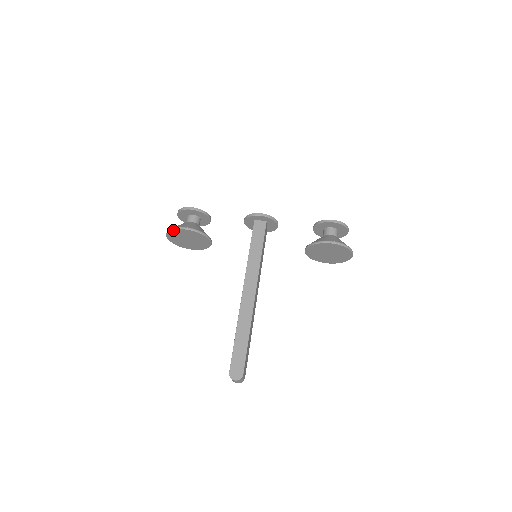
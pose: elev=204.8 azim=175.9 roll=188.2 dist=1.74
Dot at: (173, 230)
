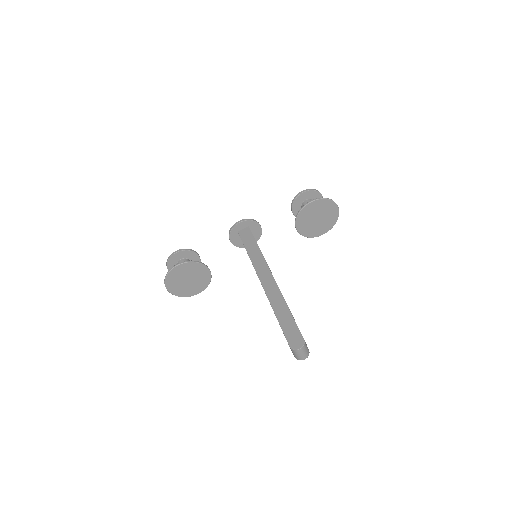
Dot at: (169, 273)
